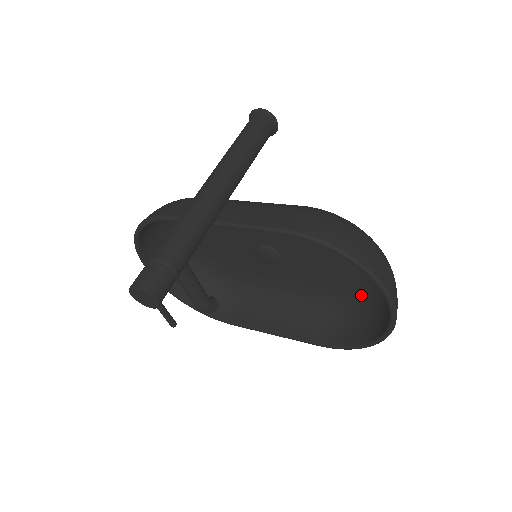
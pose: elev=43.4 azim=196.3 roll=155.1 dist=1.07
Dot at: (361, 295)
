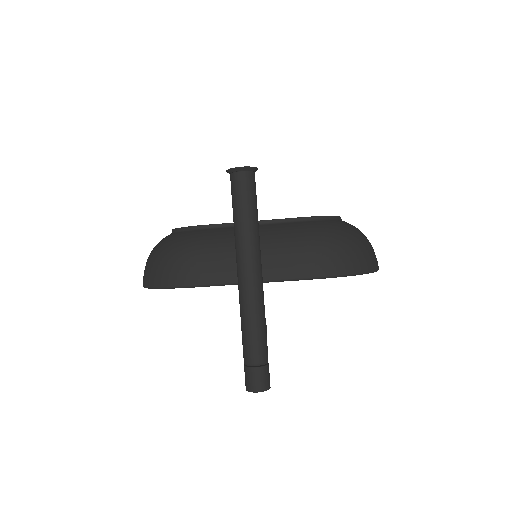
Dot at: occluded
